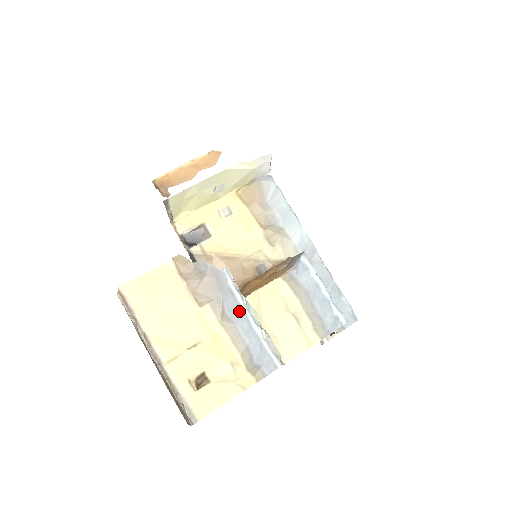
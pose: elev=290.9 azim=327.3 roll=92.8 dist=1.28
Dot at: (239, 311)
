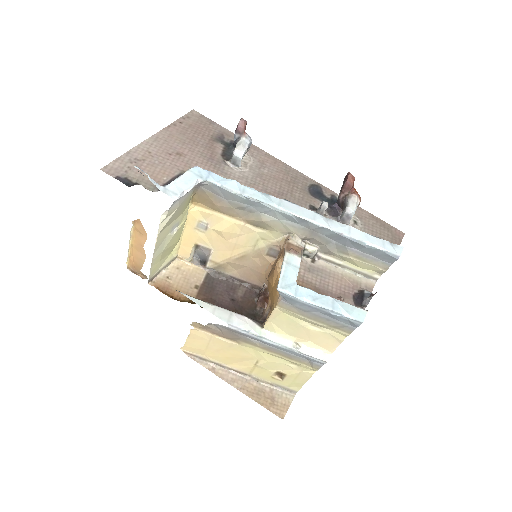
Dot at: (265, 343)
